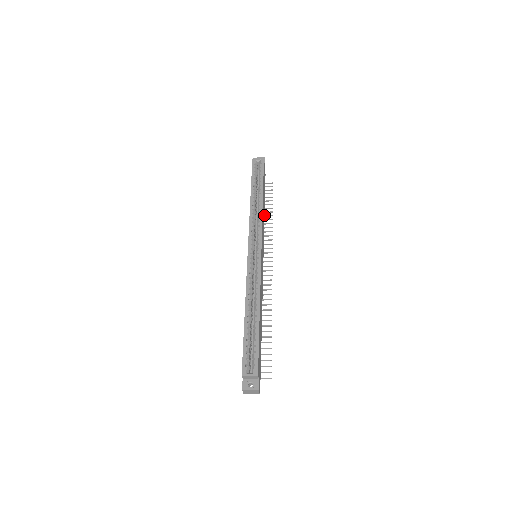
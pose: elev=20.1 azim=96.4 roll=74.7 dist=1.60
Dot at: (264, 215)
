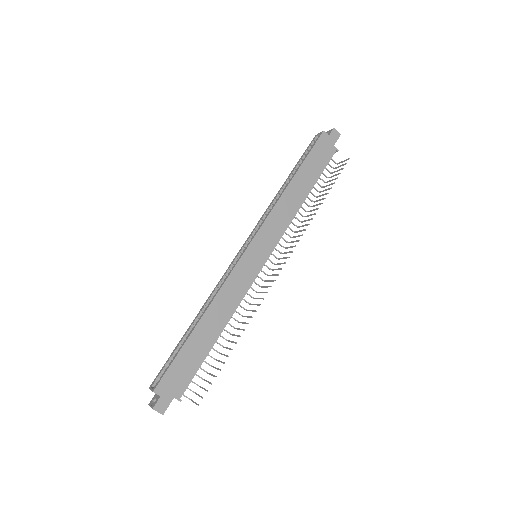
Dot at: occluded
